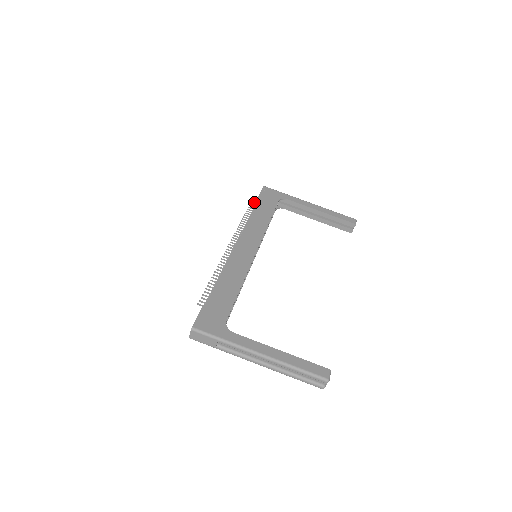
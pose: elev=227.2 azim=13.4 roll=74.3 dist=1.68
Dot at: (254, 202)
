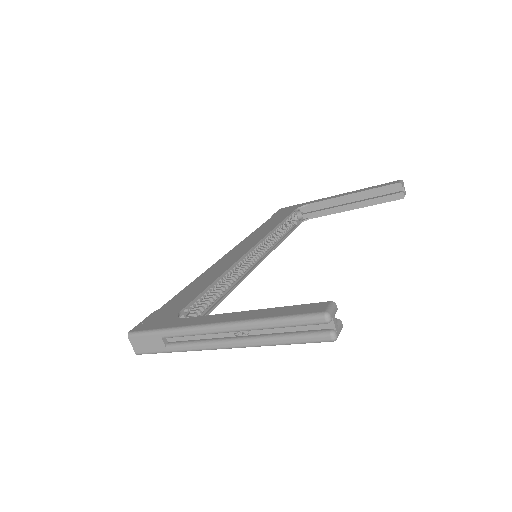
Dot at: occluded
